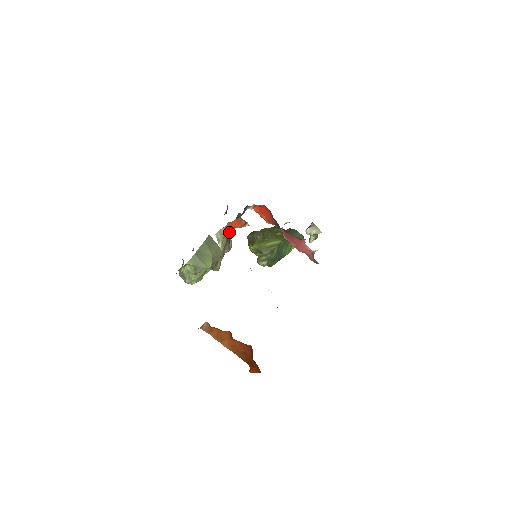
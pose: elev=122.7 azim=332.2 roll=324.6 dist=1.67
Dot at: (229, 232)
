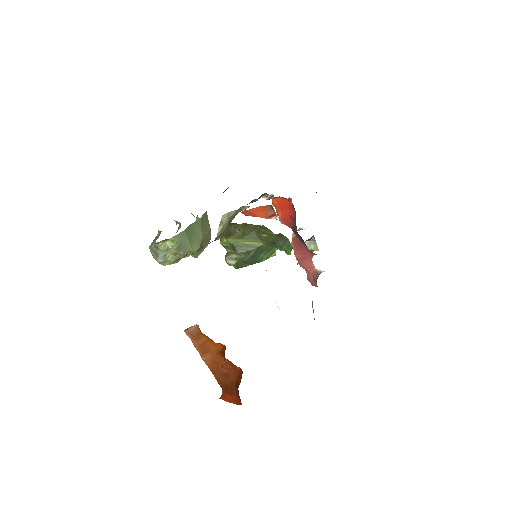
Dot at: (234, 217)
